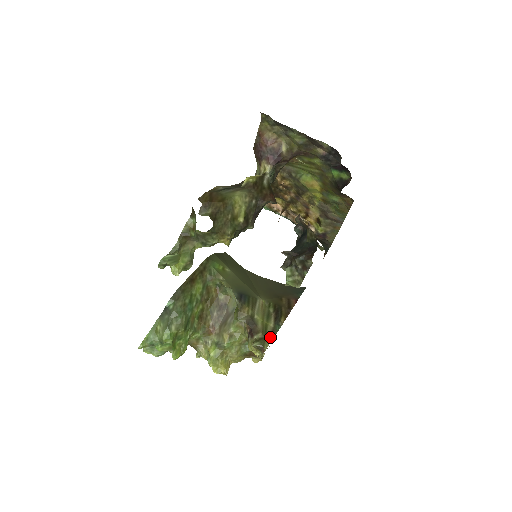
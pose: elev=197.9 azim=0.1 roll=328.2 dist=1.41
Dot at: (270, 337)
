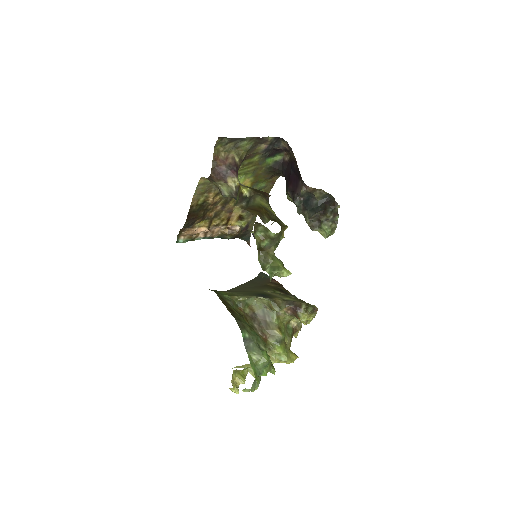
Dot at: occluded
